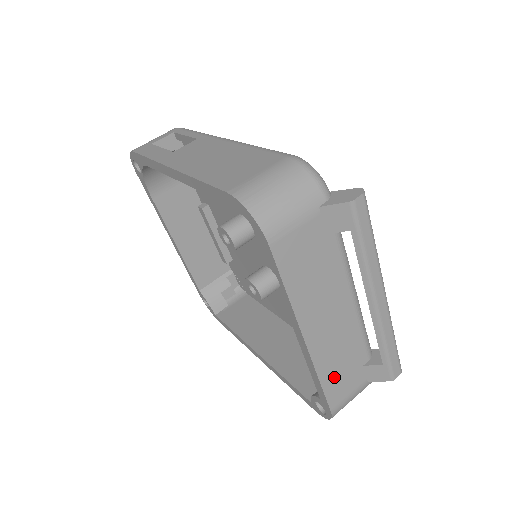
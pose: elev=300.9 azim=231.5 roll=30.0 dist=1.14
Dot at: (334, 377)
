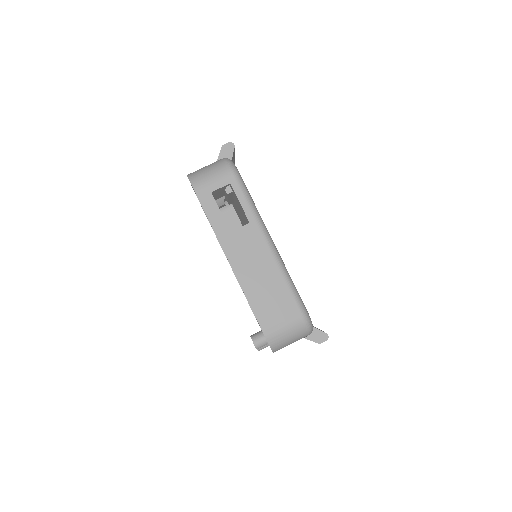
Dot at: occluded
